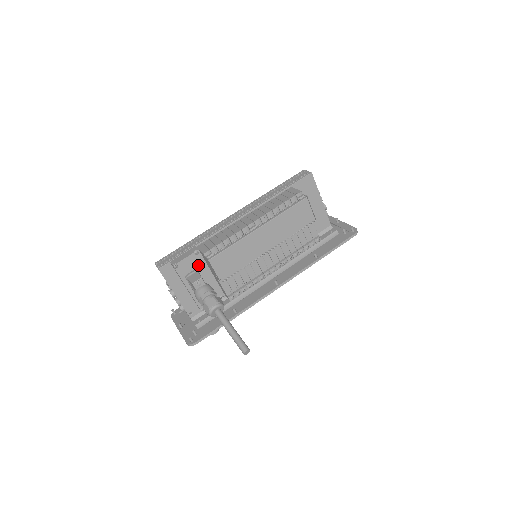
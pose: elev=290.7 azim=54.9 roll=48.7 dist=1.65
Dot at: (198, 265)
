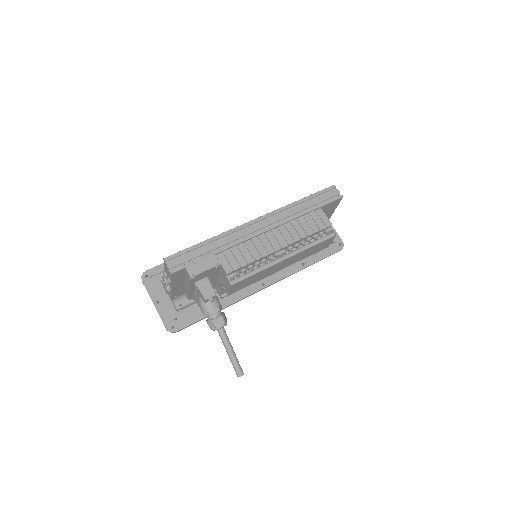
Dot at: (211, 274)
